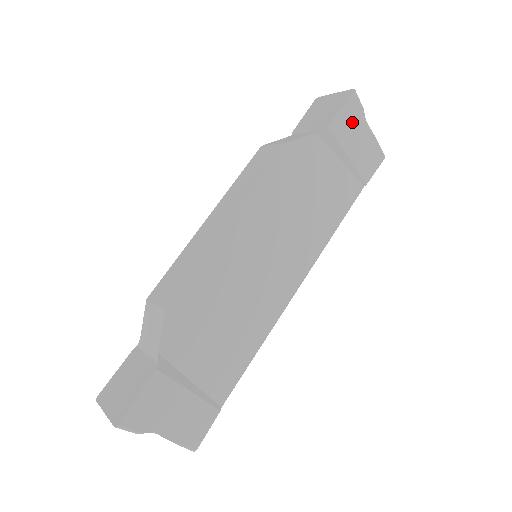
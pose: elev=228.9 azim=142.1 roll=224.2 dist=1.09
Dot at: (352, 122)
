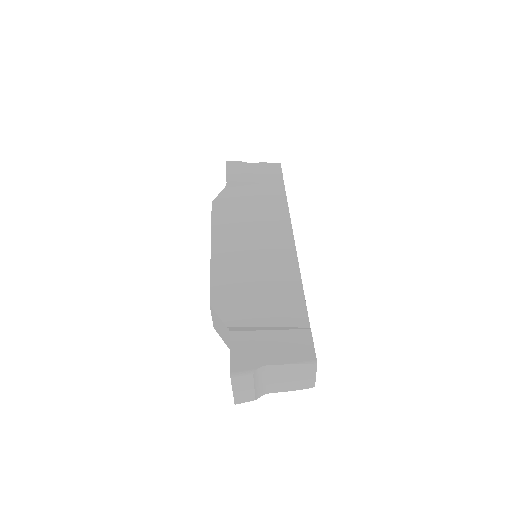
Dot at: (240, 169)
